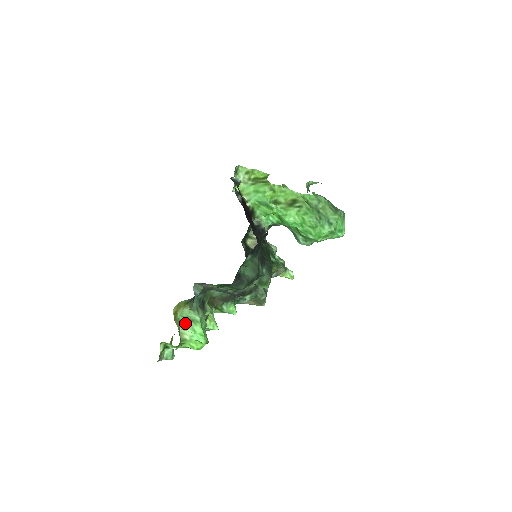
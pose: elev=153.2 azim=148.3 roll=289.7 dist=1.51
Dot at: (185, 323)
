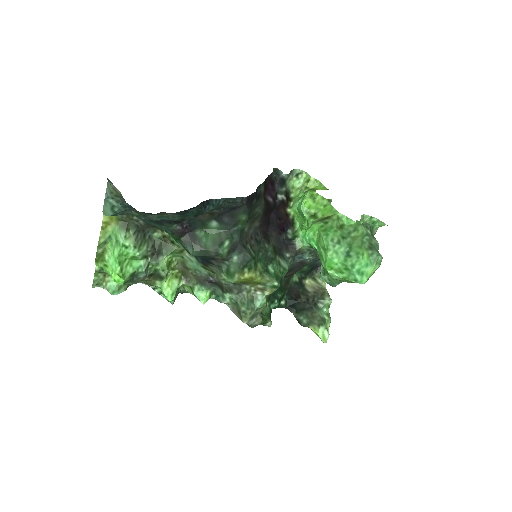
Dot at: (113, 243)
